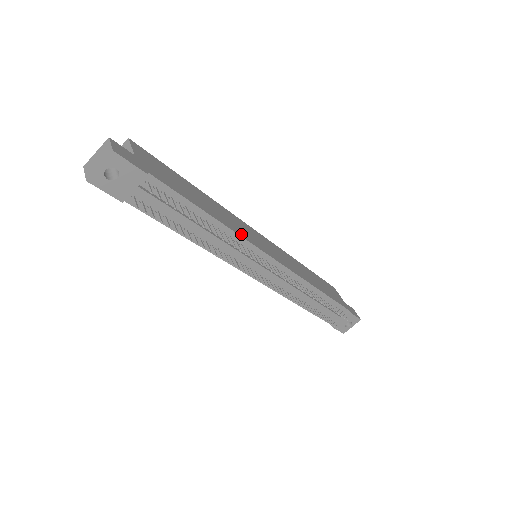
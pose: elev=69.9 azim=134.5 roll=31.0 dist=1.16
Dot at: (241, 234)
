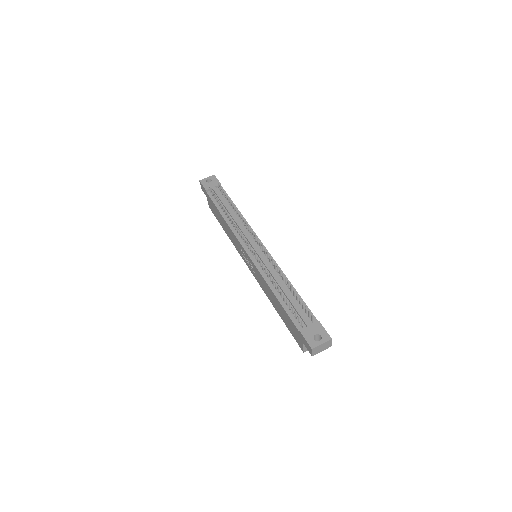
Dot at: occluded
